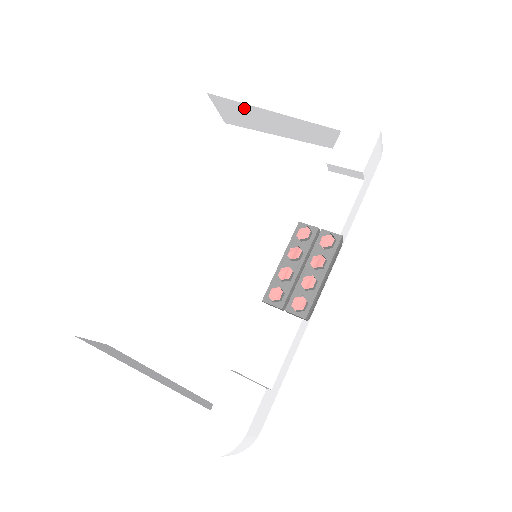
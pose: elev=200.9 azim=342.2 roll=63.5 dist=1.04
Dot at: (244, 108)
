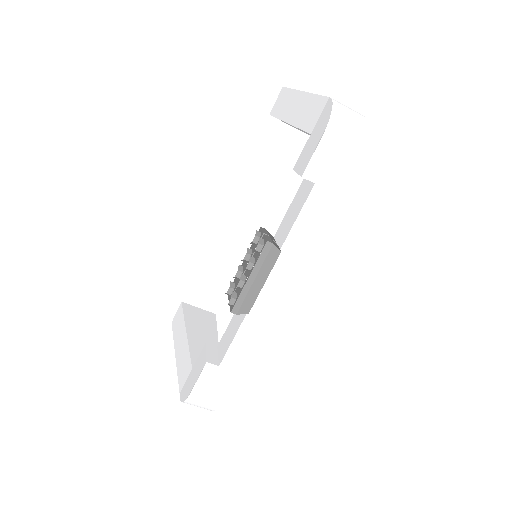
Dot at: occluded
